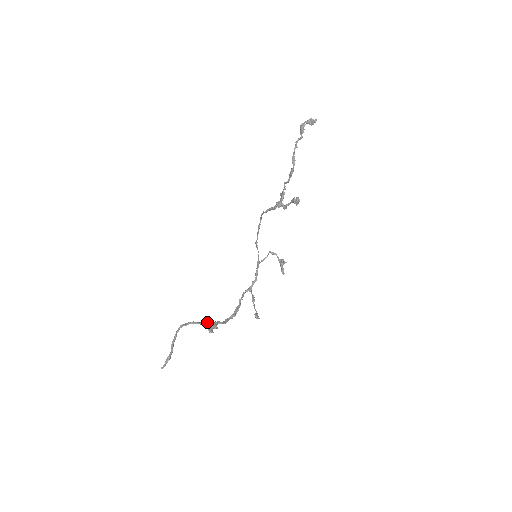
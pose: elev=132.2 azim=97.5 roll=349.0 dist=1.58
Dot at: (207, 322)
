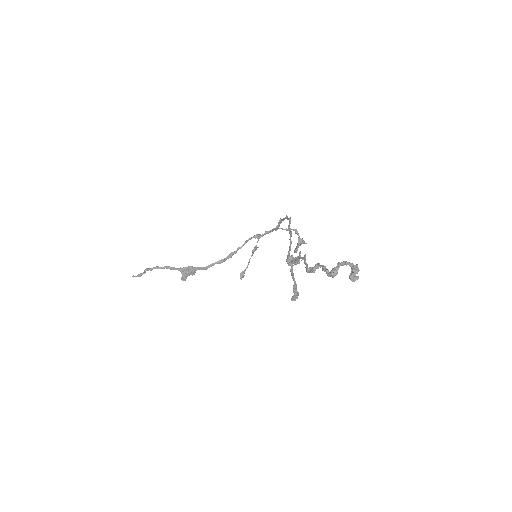
Dot at: (185, 269)
